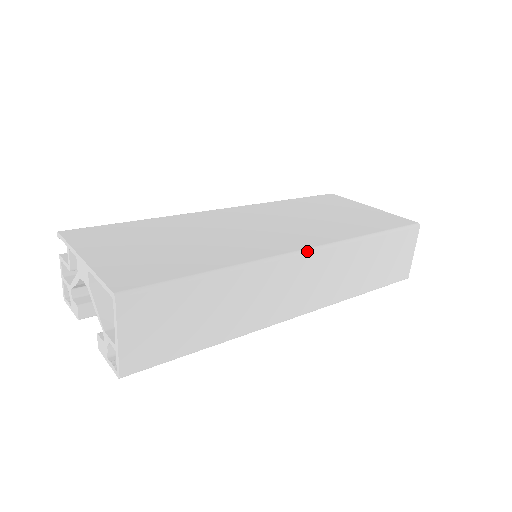
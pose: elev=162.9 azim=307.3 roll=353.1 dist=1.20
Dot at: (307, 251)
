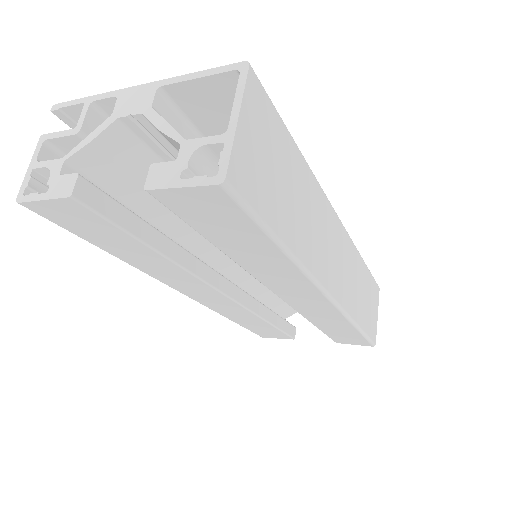
Dot at: (340, 220)
